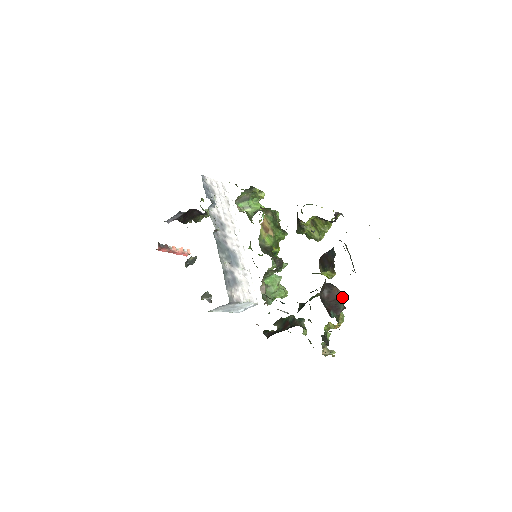
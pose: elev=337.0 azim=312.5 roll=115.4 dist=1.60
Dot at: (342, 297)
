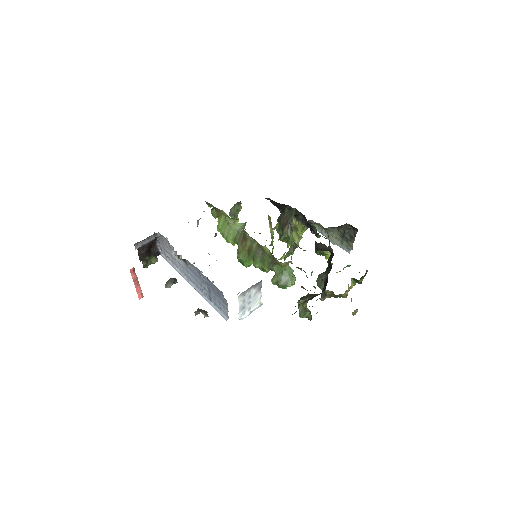
Dot at: occluded
